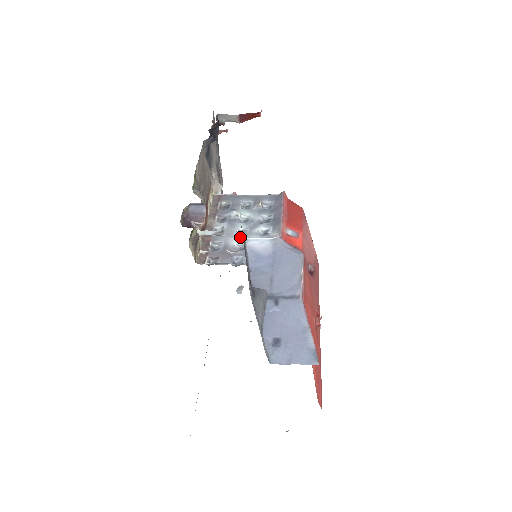
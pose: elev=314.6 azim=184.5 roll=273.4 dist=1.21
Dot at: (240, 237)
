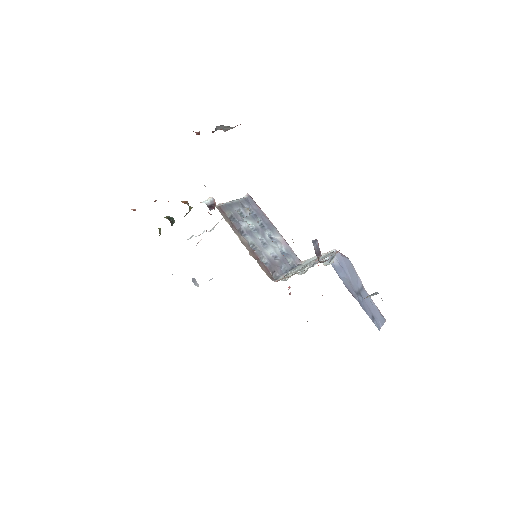
Dot at: (267, 247)
